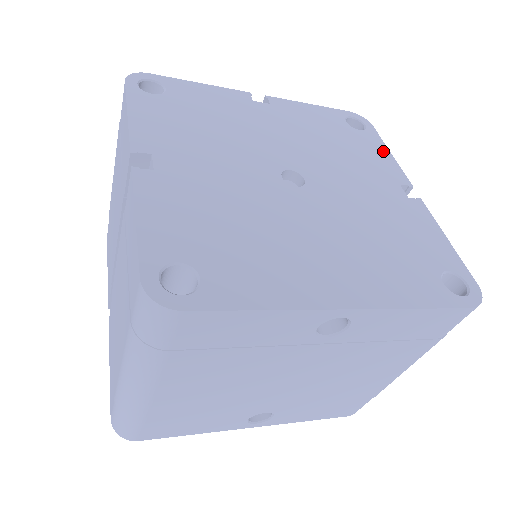
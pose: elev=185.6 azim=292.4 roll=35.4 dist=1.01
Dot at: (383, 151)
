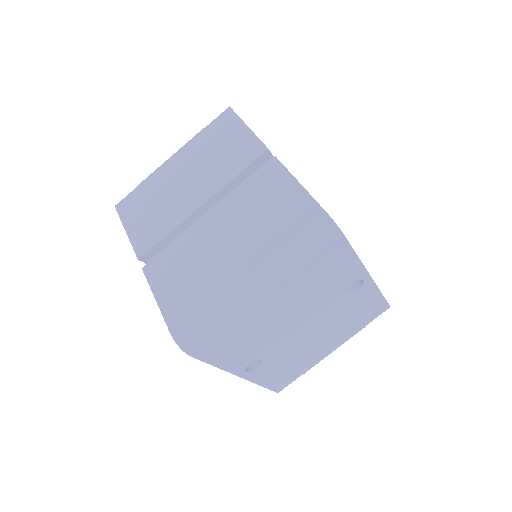
Dot at: occluded
